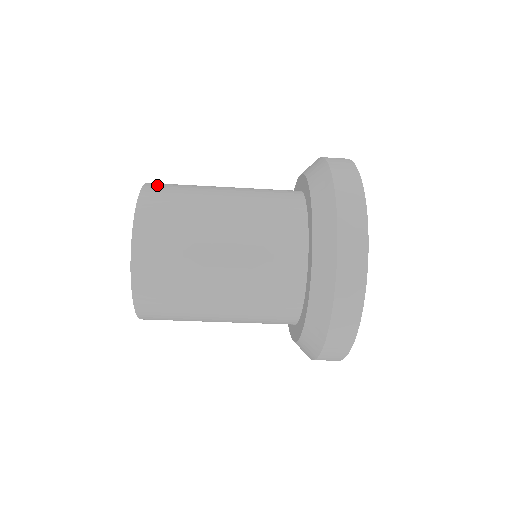
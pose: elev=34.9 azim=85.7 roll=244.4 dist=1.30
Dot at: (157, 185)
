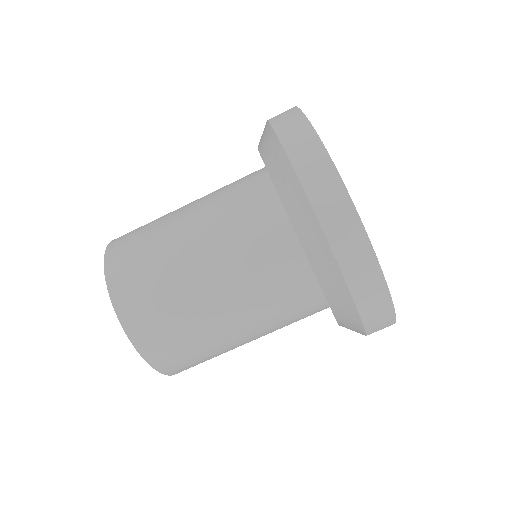
Dot at: (118, 243)
